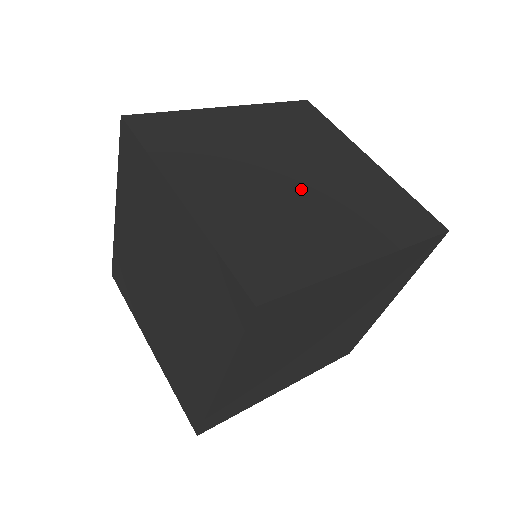
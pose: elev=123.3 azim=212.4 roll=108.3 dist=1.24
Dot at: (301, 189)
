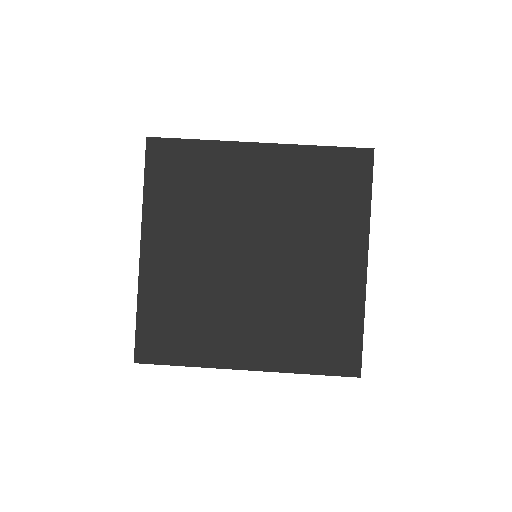
Dot at: occluded
